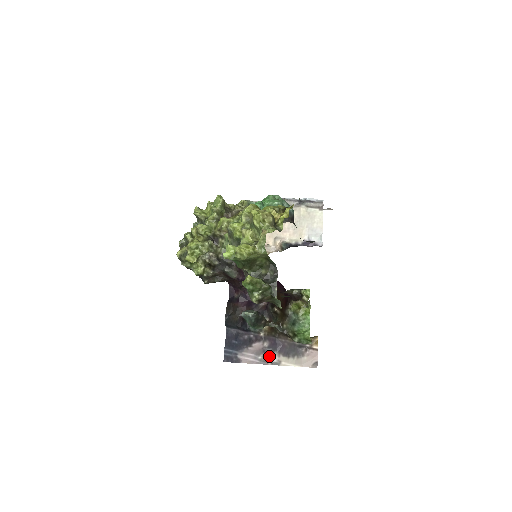
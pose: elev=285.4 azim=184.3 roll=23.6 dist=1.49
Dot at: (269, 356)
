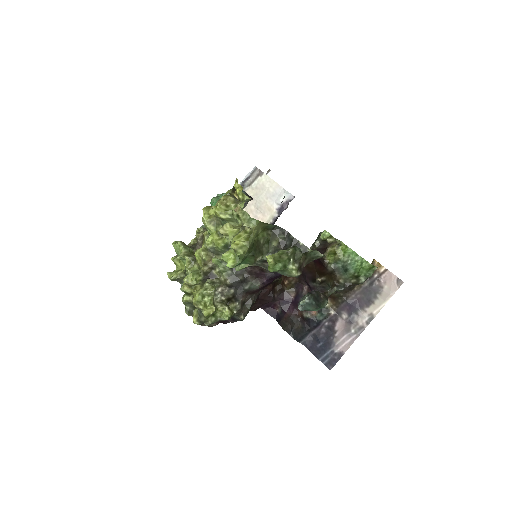
Dot at: (358, 321)
